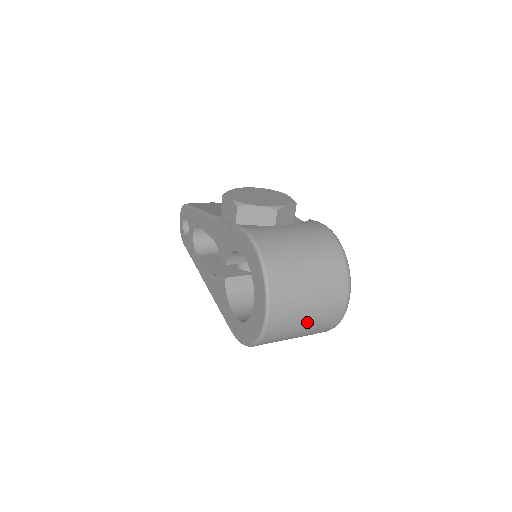
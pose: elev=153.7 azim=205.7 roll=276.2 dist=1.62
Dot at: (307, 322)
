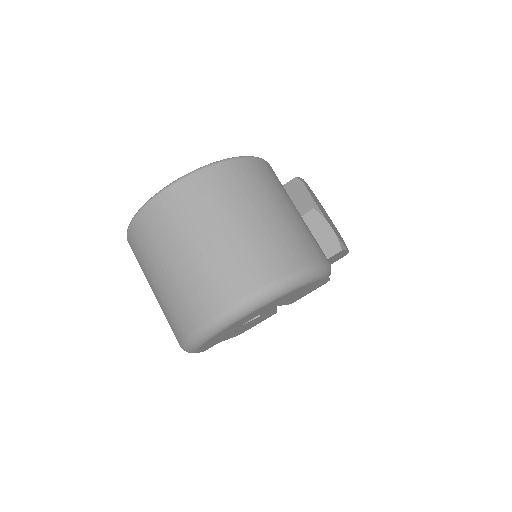
Dot at: (177, 264)
